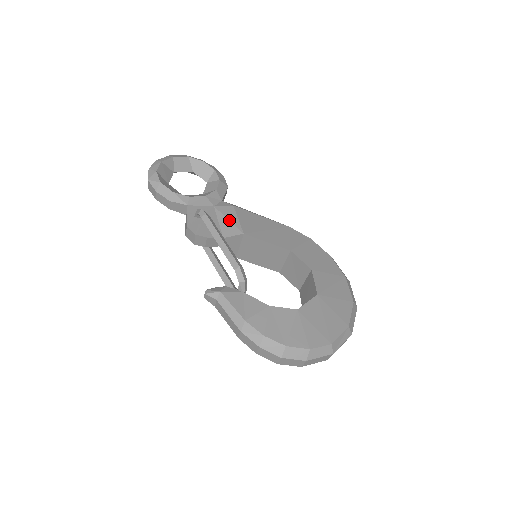
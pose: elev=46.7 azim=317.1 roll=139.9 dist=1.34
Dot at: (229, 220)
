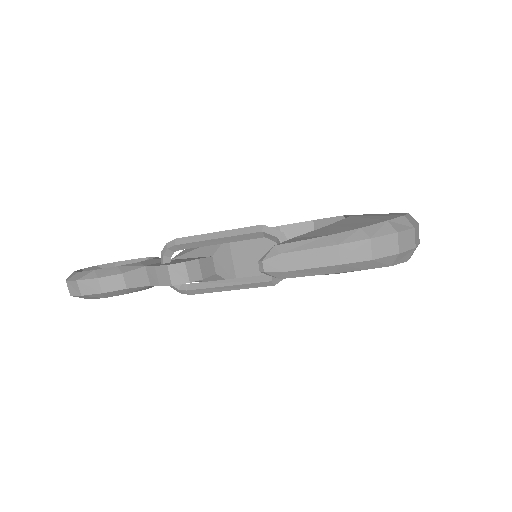
Dot at: (200, 247)
